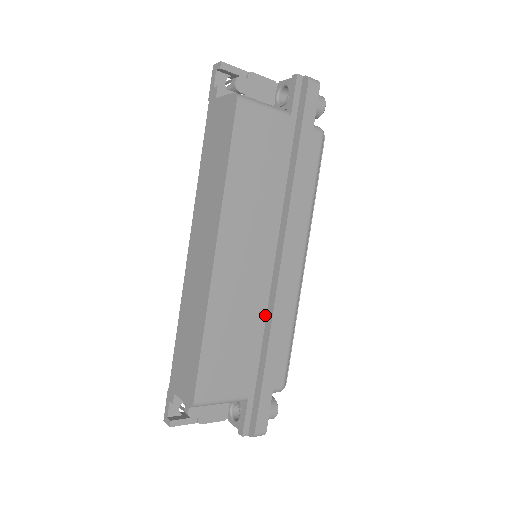
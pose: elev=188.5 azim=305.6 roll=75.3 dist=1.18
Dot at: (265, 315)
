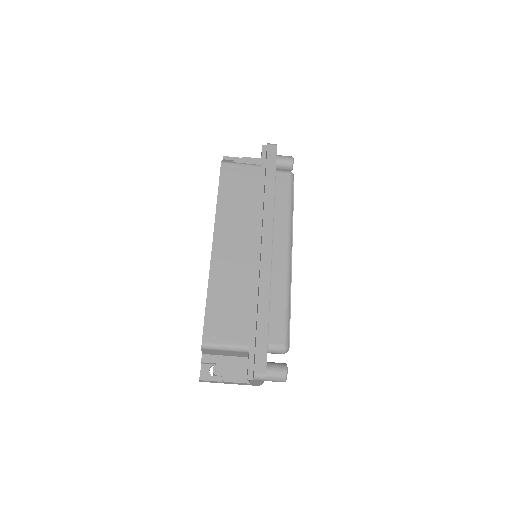
Dot at: (257, 286)
